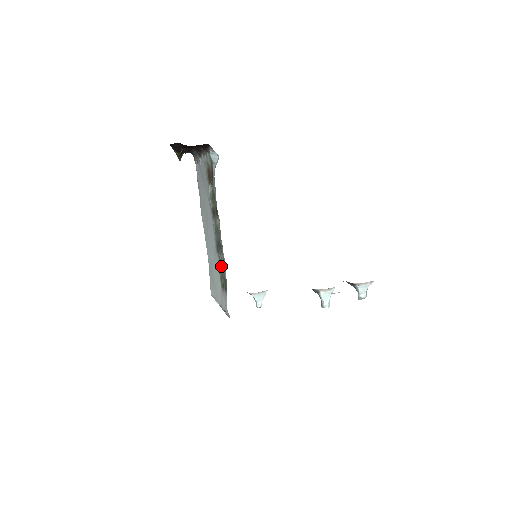
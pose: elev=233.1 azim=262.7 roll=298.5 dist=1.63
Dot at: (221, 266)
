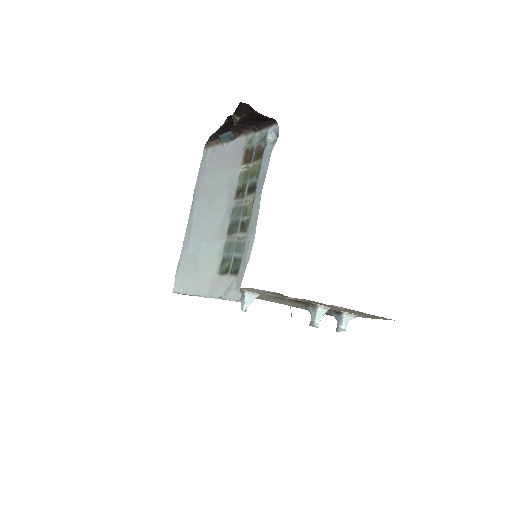
Dot at: (231, 248)
